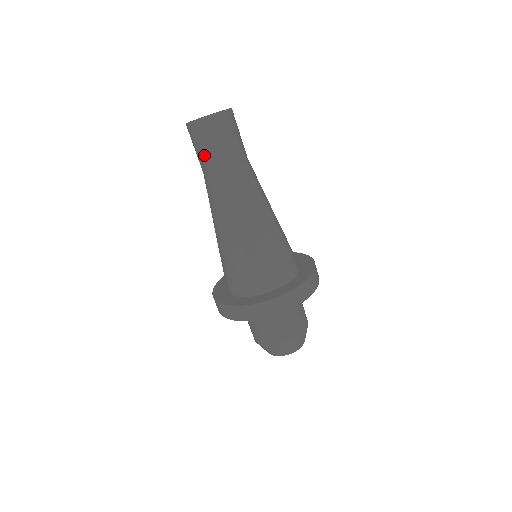
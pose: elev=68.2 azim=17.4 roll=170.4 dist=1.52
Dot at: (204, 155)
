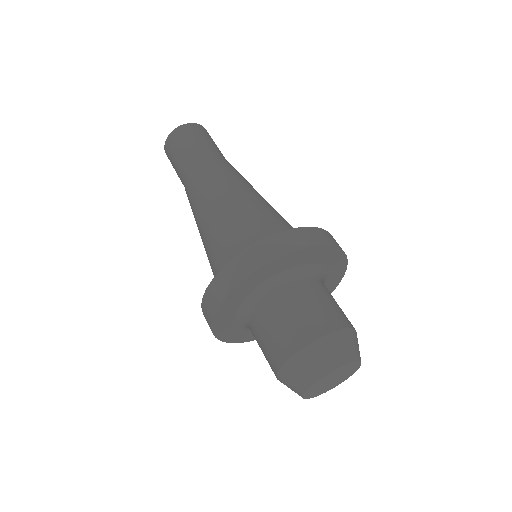
Dot at: (190, 148)
